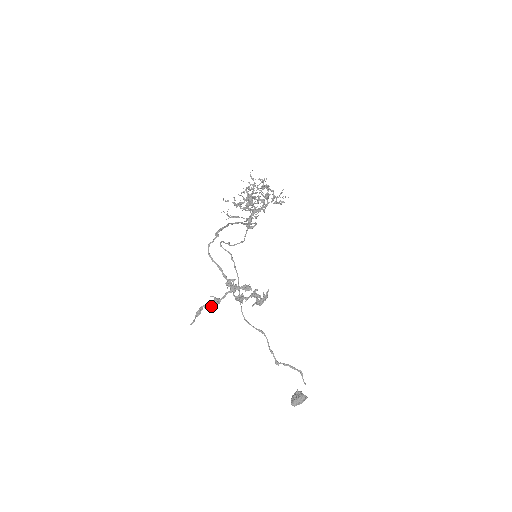
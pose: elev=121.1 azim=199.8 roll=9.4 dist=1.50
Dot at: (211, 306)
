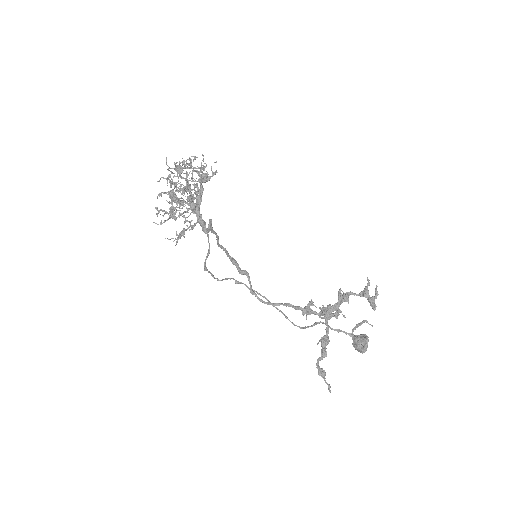
Dot at: (325, 352)
